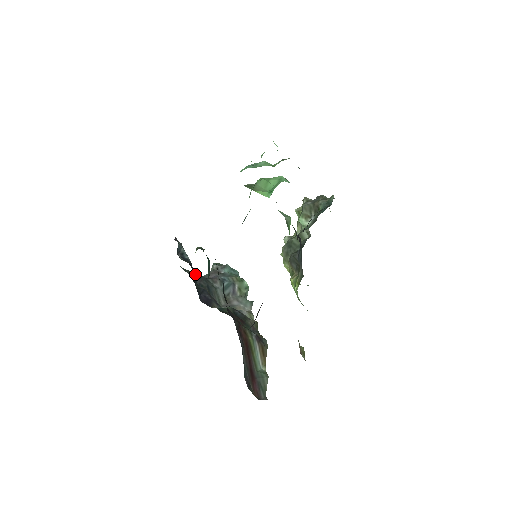
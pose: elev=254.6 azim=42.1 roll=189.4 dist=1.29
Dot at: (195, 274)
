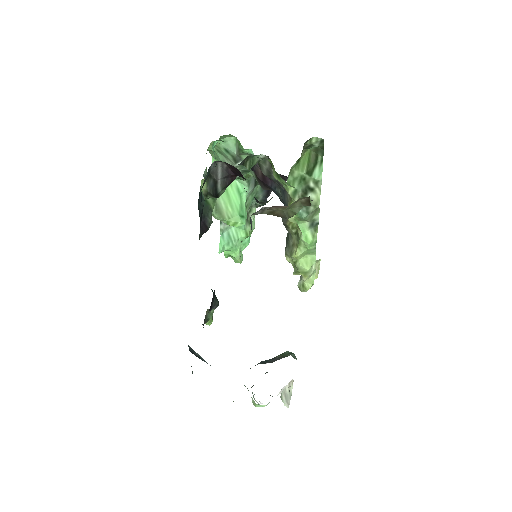
Dot at: occluded
